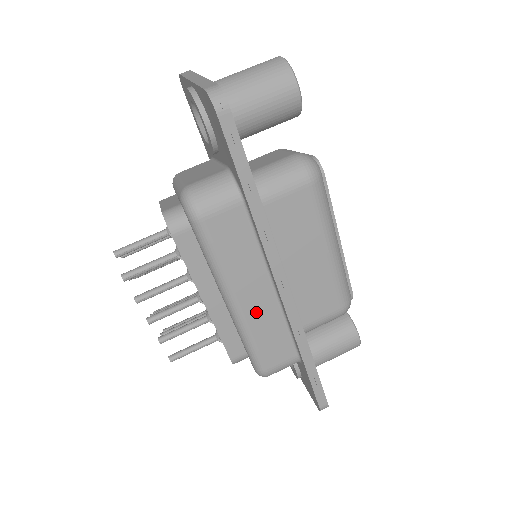
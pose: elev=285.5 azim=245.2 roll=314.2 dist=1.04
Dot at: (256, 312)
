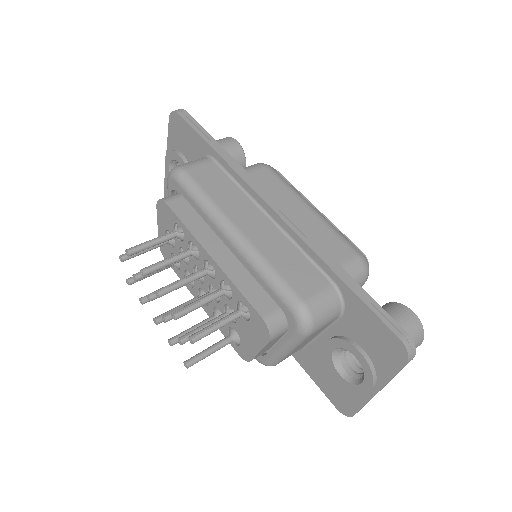
Dot at: (260, 237)
